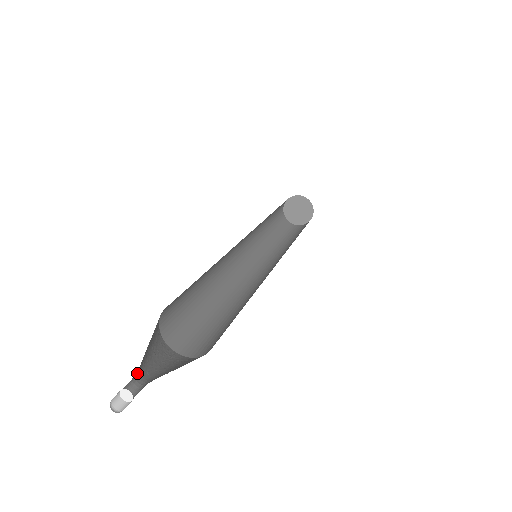
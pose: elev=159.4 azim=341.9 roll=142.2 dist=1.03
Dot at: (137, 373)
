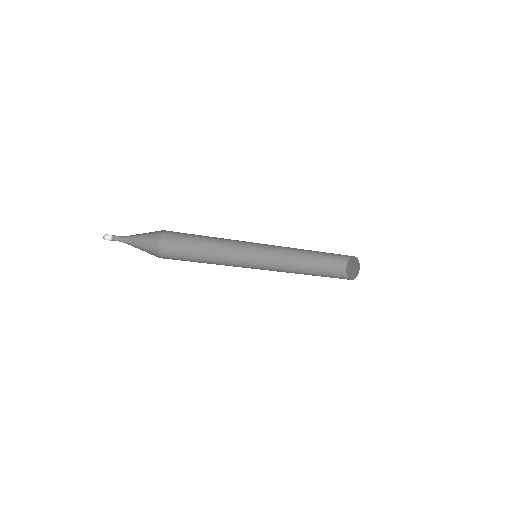
Dot at: occluded
